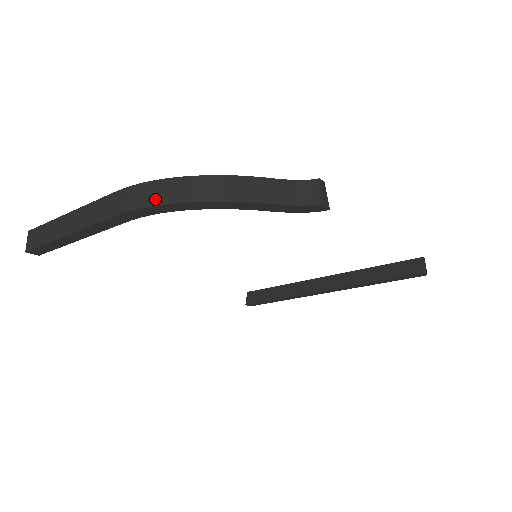
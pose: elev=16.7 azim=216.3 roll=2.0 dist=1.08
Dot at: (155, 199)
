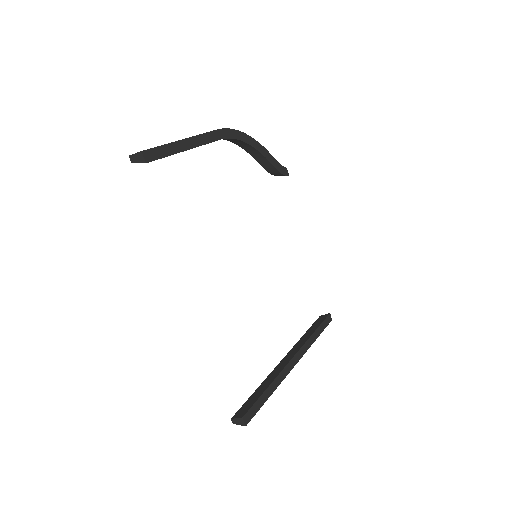
Dot at: (233, 131)
